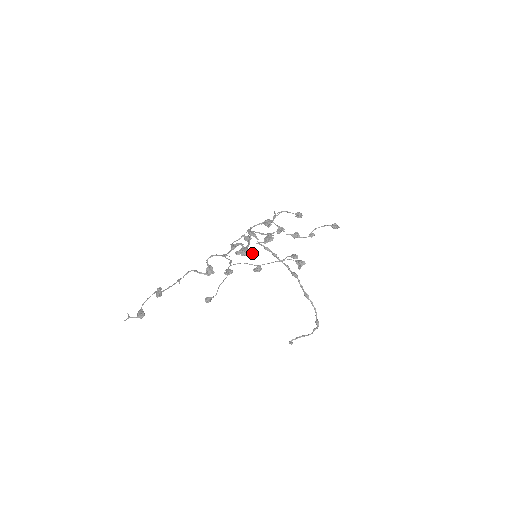
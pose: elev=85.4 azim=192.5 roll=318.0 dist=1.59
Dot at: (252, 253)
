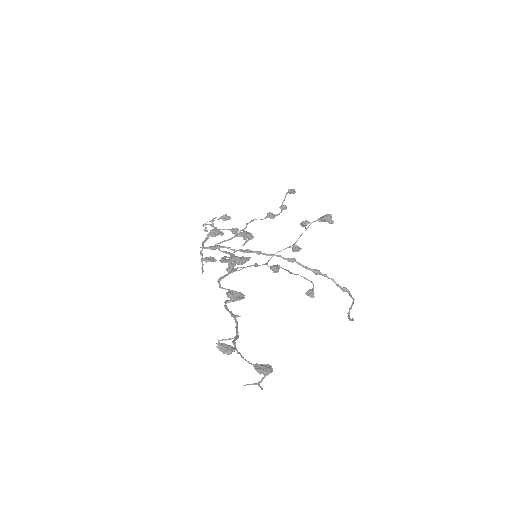
Dot at: occluded
